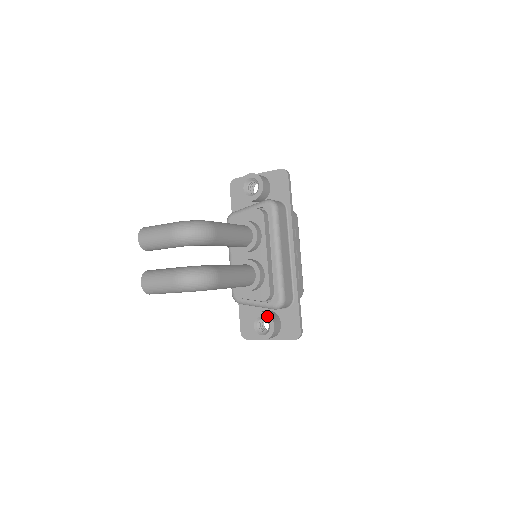
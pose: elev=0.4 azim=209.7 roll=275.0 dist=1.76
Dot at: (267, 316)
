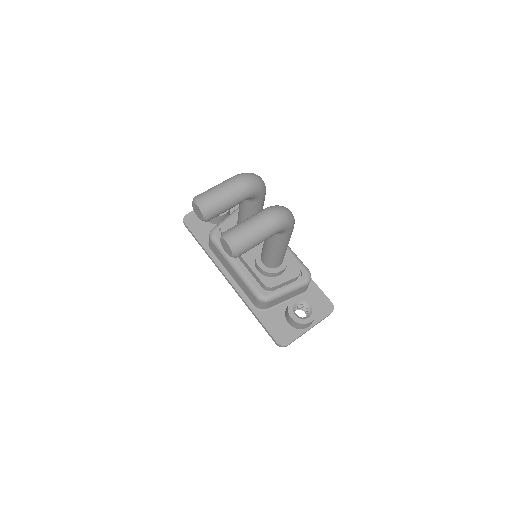
Dot at: (302, 297)
